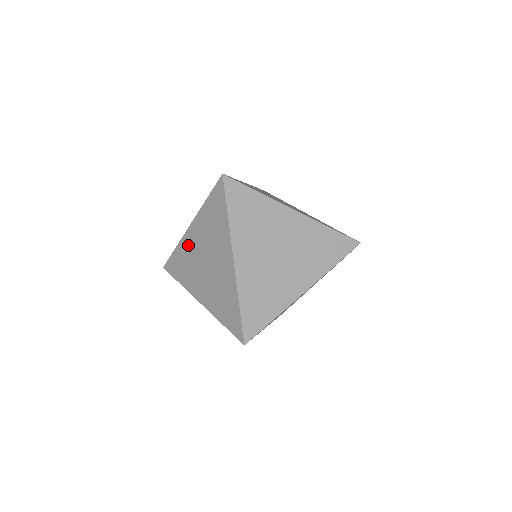
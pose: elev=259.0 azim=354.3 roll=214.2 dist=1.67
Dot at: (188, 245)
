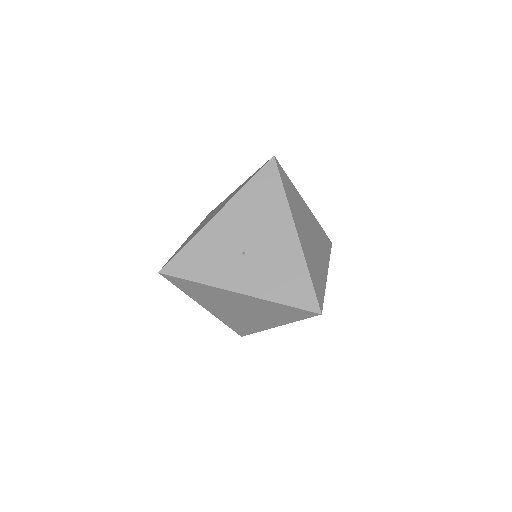
Dot at: (215, 234)
